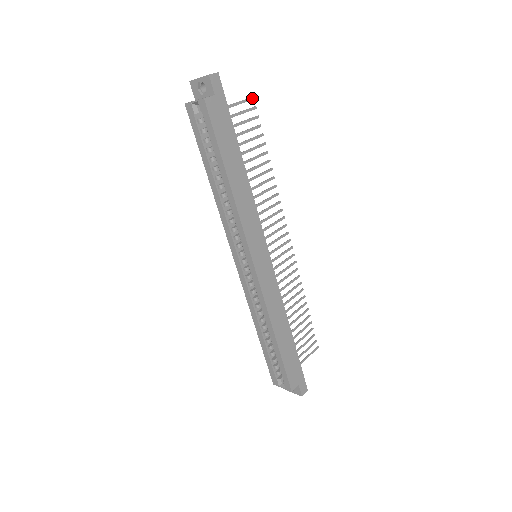
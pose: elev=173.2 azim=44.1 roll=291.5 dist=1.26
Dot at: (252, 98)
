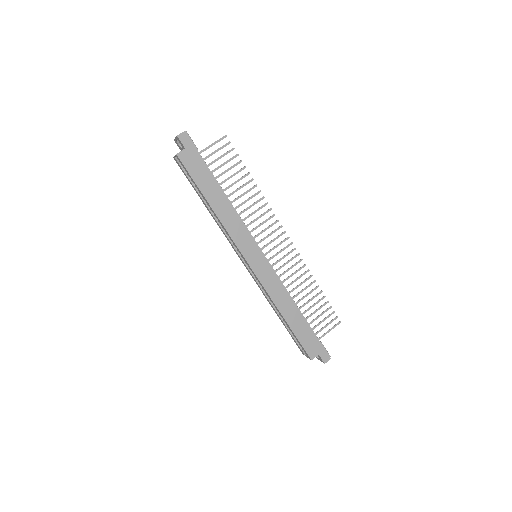
Dot at: (225, 136)
